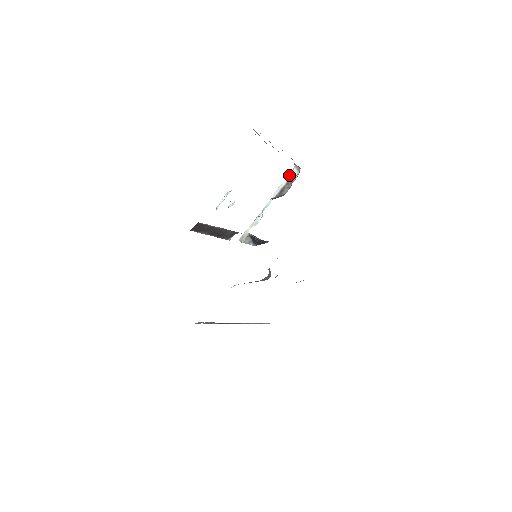
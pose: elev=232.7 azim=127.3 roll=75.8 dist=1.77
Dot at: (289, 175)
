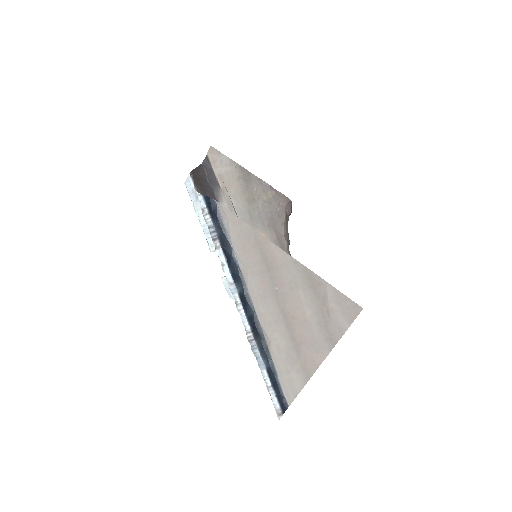
Dot at: occluded
